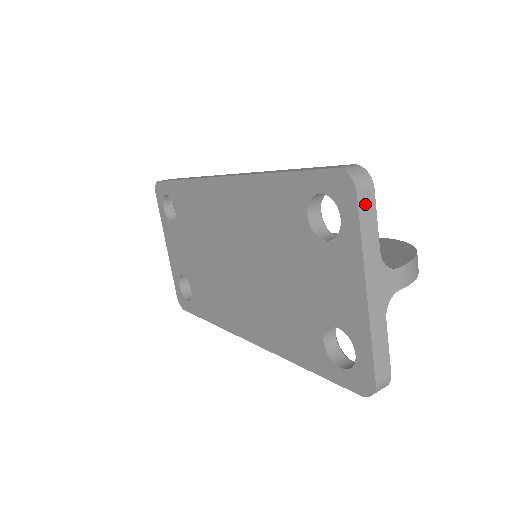
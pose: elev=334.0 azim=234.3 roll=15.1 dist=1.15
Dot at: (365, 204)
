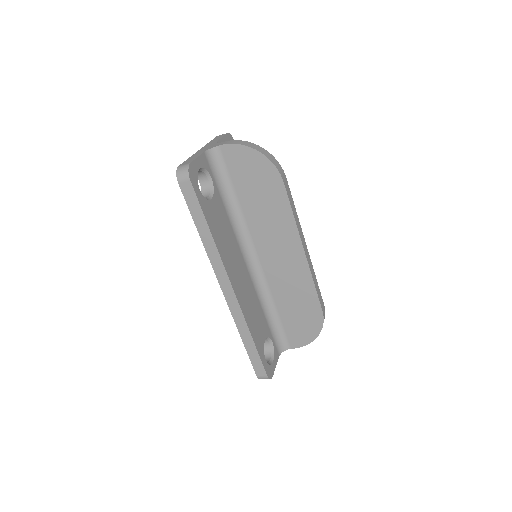
Dot at: occluded
